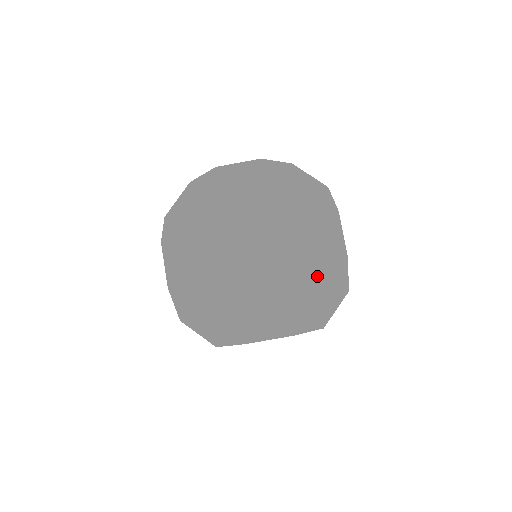
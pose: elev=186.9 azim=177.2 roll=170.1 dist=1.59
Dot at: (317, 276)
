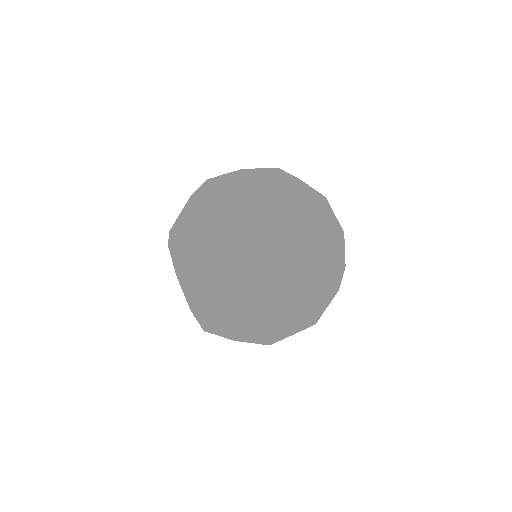
Dot at: (306, 195)
